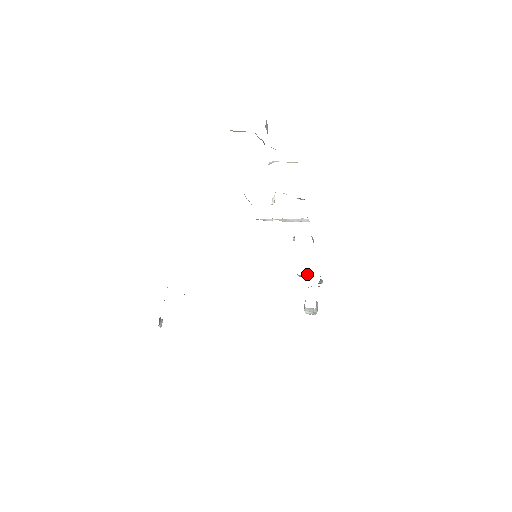
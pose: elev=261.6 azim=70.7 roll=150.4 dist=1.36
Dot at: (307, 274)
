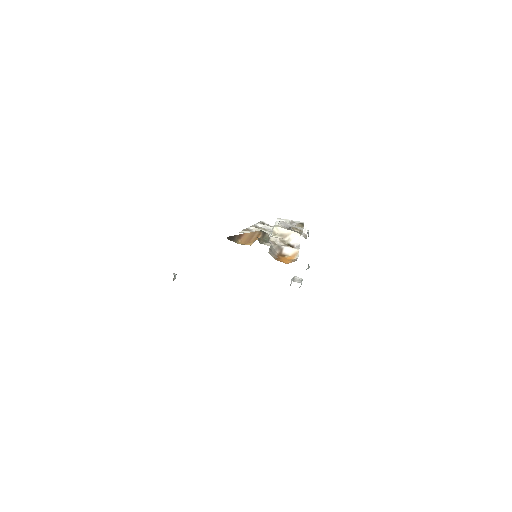
Dot at: occluded
